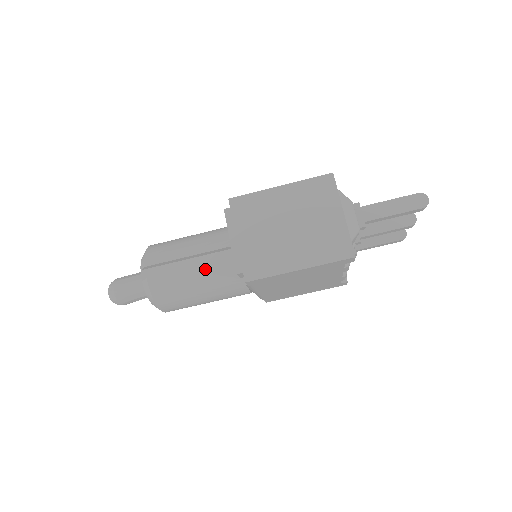
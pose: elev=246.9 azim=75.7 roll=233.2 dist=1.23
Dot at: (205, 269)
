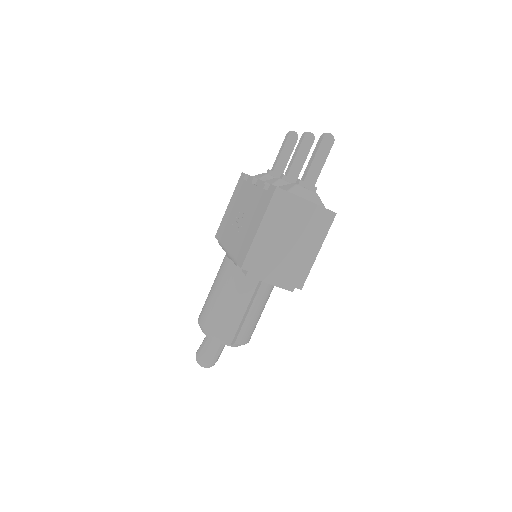
Dot at: (256, 302)
